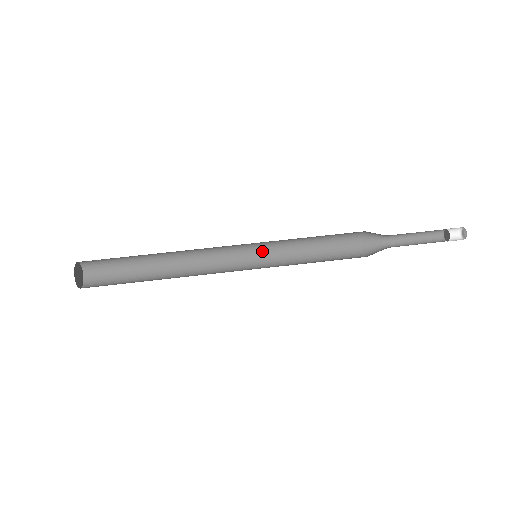
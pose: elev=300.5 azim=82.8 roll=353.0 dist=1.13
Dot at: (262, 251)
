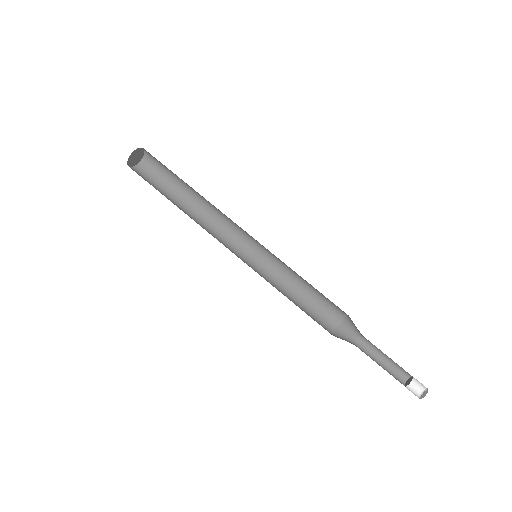
Dot at: (267, 255)
